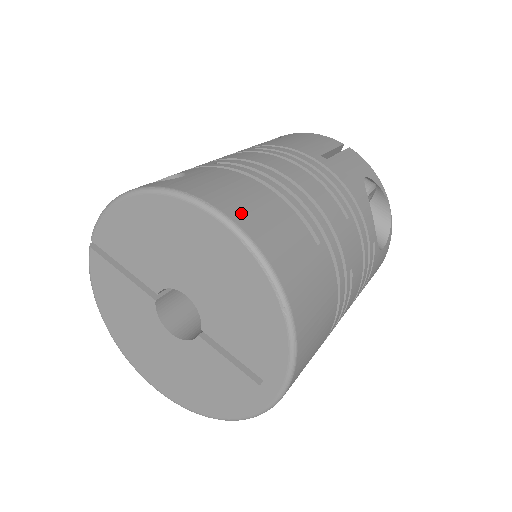
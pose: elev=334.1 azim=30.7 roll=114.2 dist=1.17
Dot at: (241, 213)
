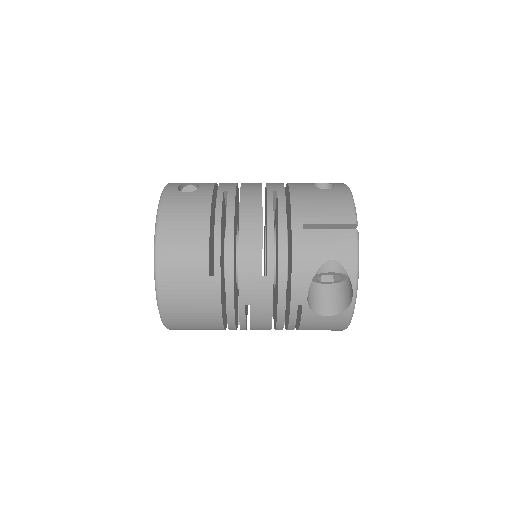
Dot at: (168, 233)
